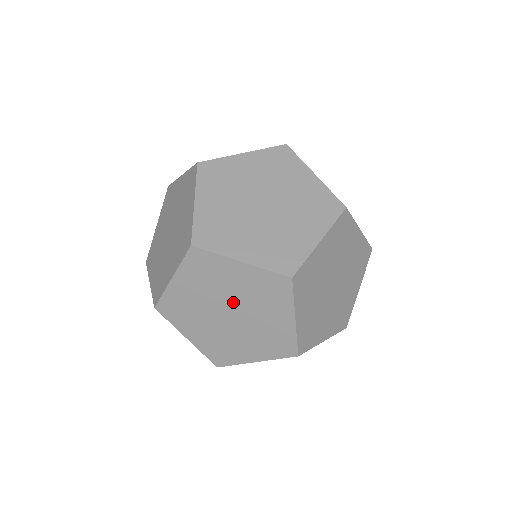
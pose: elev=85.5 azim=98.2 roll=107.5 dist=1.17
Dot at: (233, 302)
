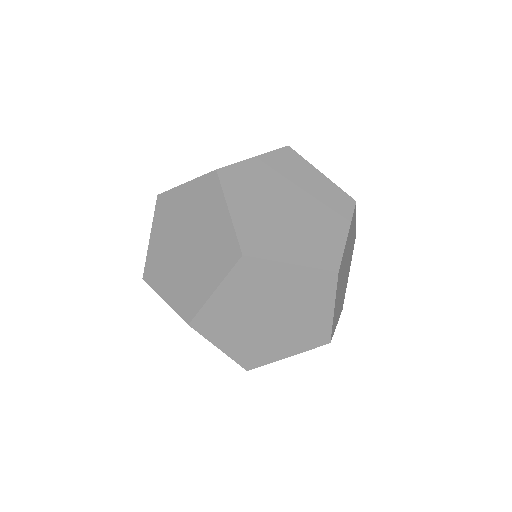
Dot at: (197, 237)
